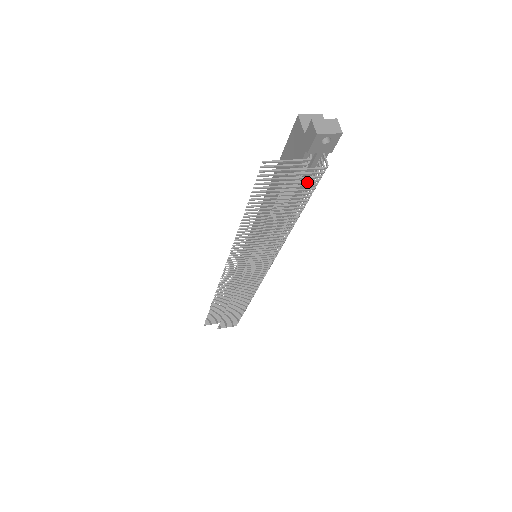
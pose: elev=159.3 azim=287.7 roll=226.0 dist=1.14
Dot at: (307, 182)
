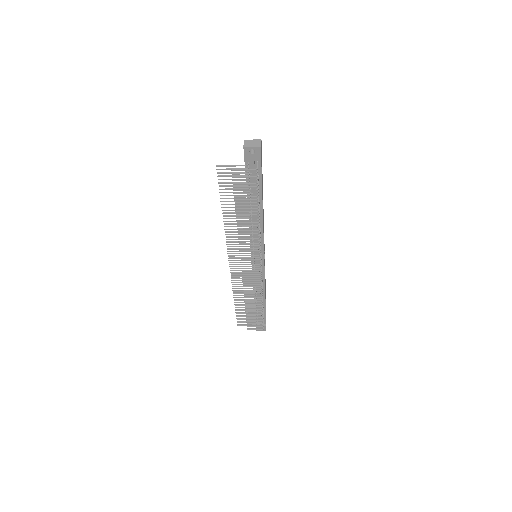
Dot at: (248, 180)
